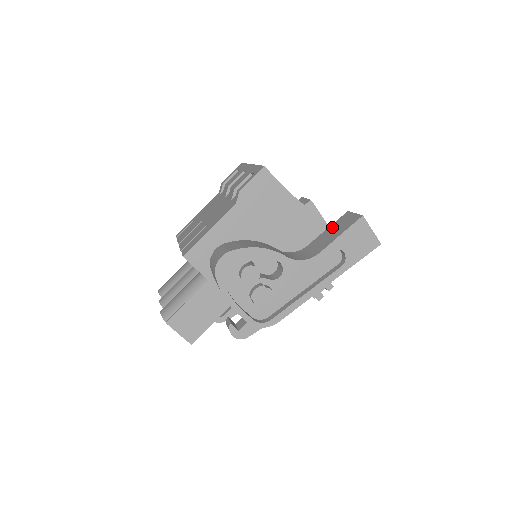
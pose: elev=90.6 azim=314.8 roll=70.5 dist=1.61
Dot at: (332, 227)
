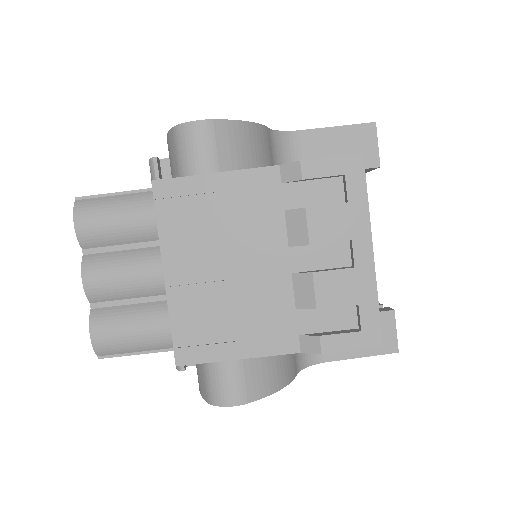
Dot at: occluded
